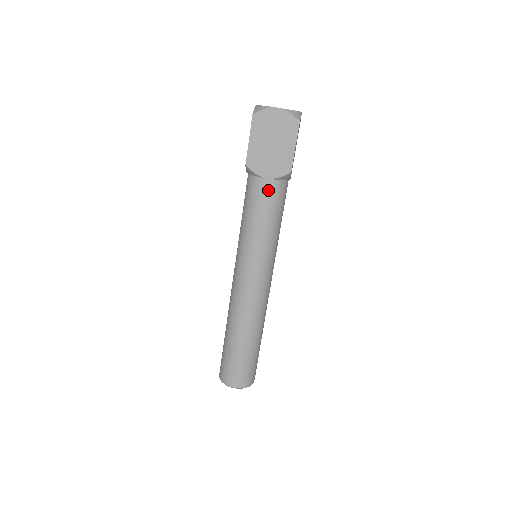
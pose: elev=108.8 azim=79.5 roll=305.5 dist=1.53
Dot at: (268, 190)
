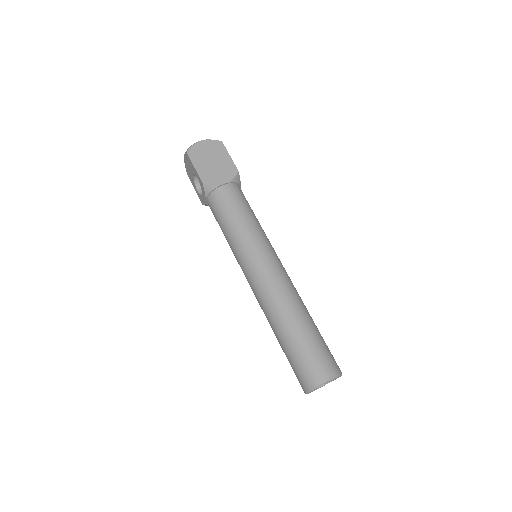
Dot at: (231, 192)
